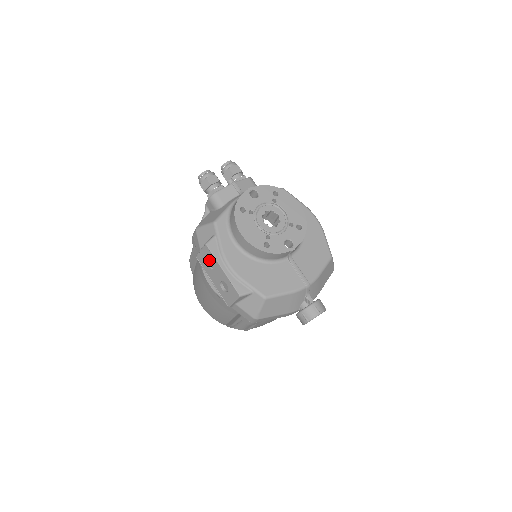
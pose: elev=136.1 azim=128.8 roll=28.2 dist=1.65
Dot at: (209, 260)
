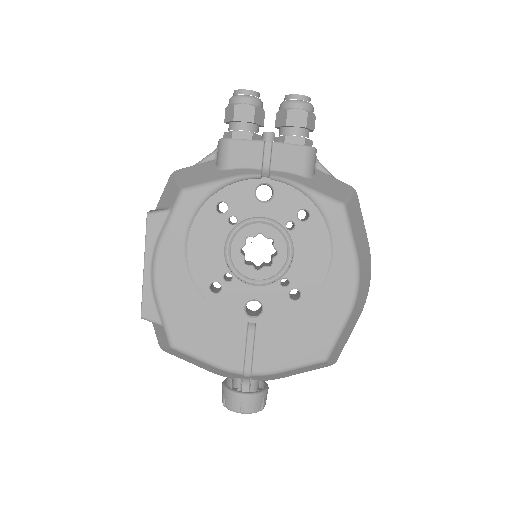
Dot at: occluded
